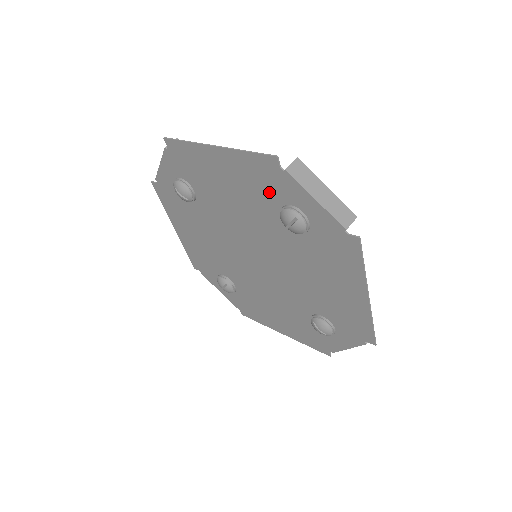
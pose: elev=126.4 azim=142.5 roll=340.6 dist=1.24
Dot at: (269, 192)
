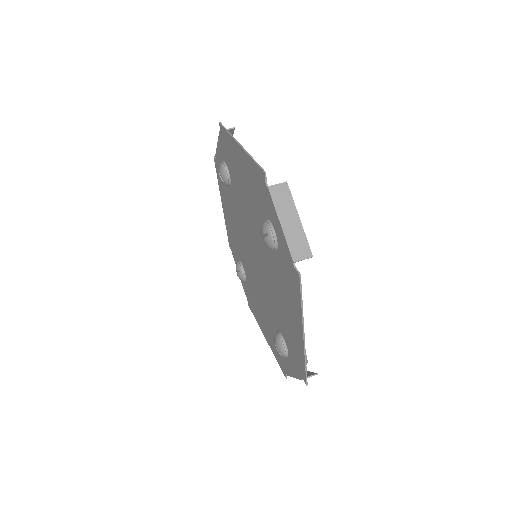
Dot at: (261, 202)
